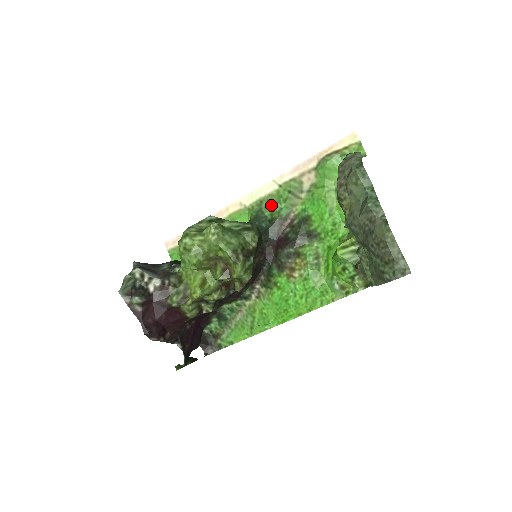
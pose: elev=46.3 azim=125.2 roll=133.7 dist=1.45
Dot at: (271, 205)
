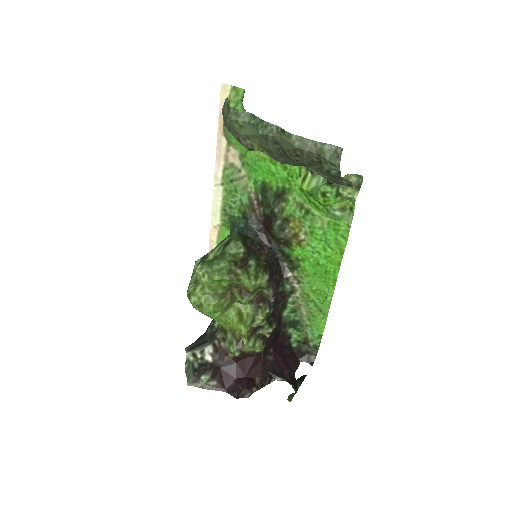
Dot at: (232, 205)
